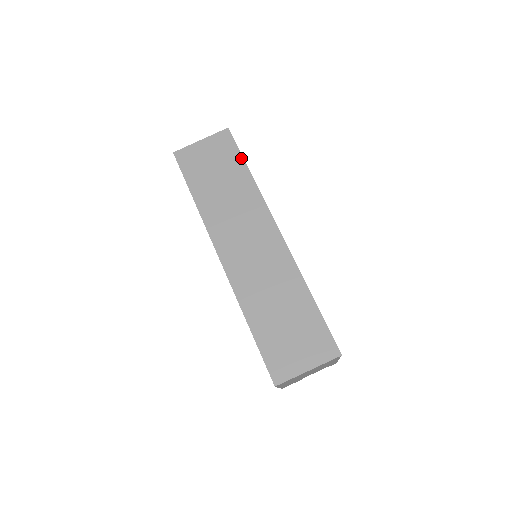
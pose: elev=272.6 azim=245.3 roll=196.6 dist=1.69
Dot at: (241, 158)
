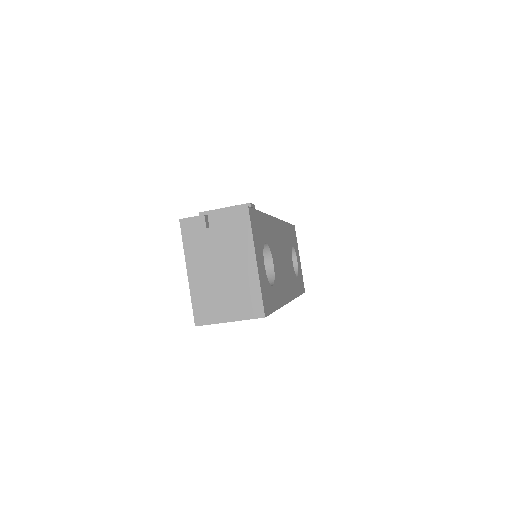
Dot at: occluded
